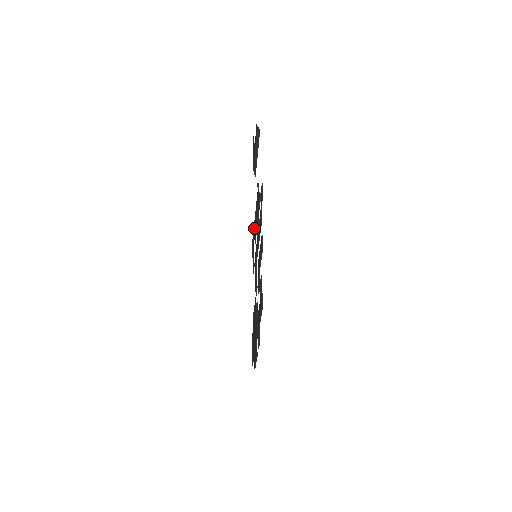
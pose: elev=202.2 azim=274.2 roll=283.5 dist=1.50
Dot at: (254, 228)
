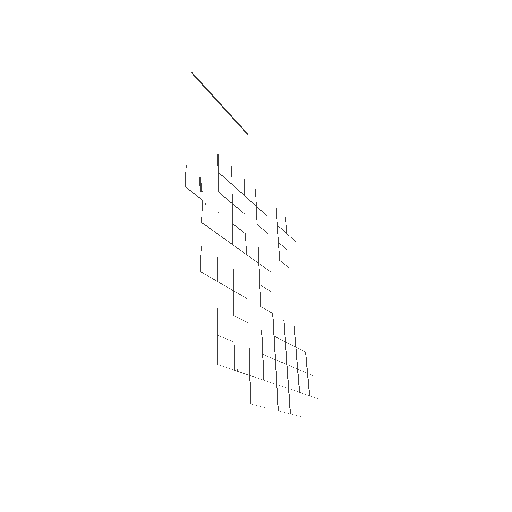
Dot at: occluded
